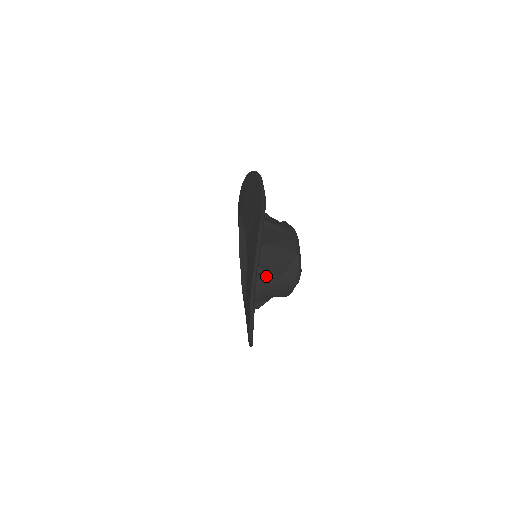
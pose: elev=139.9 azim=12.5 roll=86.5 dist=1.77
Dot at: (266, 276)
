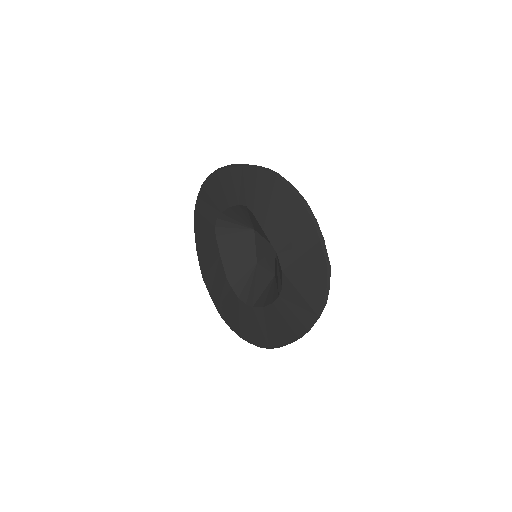
Dot at: occluded
